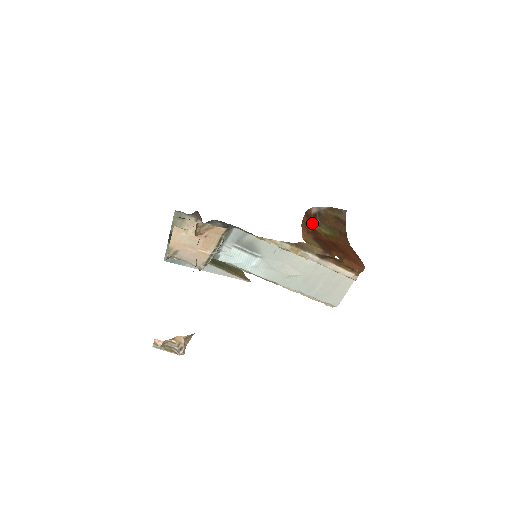
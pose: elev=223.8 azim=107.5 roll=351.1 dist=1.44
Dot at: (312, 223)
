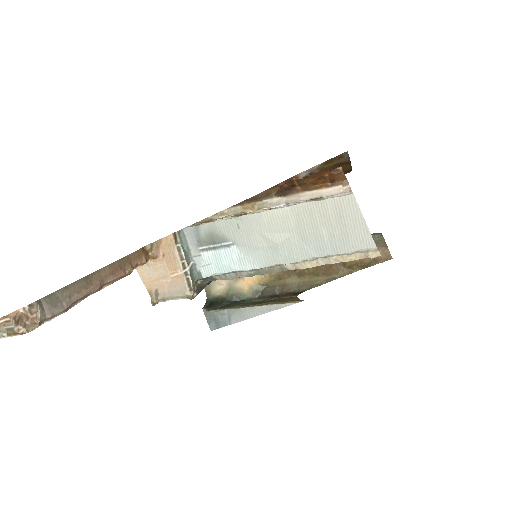
Dot at: occluded
